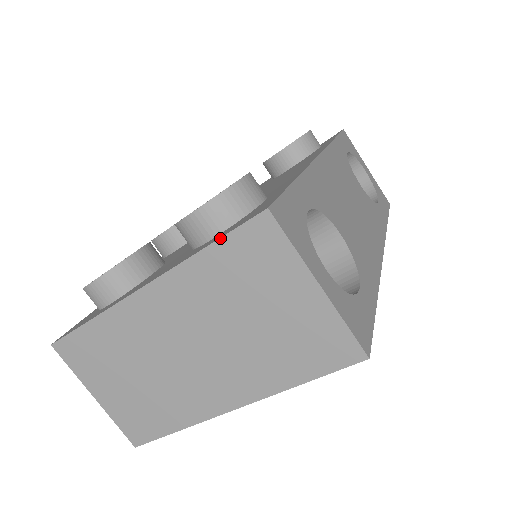
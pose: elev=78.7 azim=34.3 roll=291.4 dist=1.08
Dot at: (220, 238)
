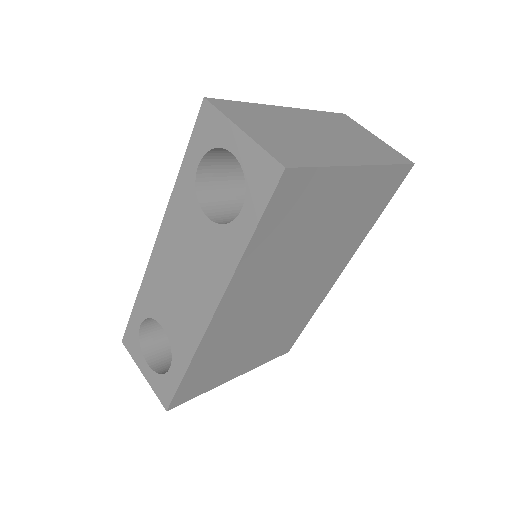
Dot at: (327, 112)
